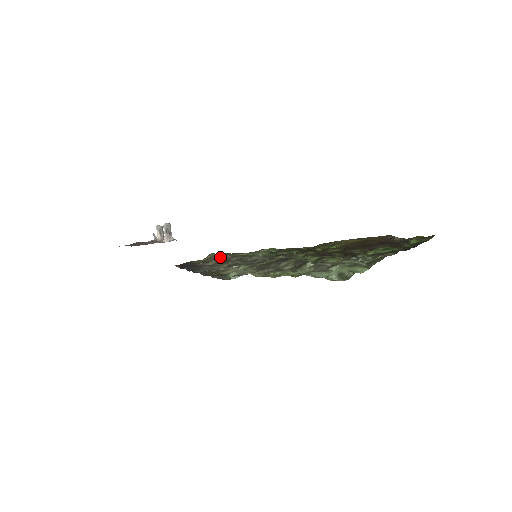
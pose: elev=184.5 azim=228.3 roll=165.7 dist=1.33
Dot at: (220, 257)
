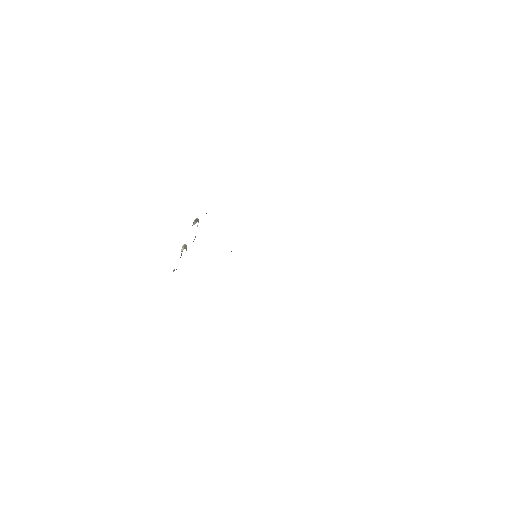
Dot at: occluded
